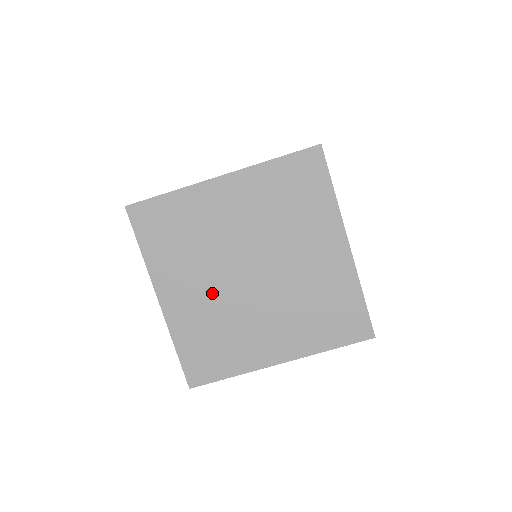
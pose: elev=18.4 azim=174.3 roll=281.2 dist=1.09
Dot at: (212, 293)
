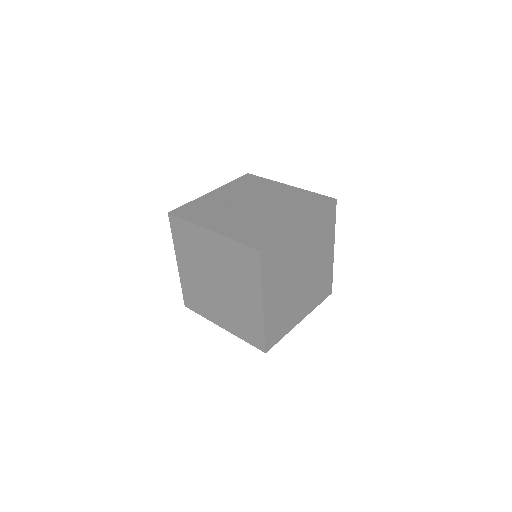
Dot at: (230, 201)
